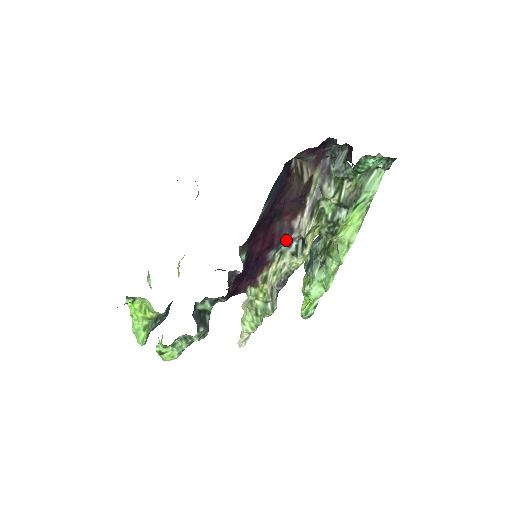
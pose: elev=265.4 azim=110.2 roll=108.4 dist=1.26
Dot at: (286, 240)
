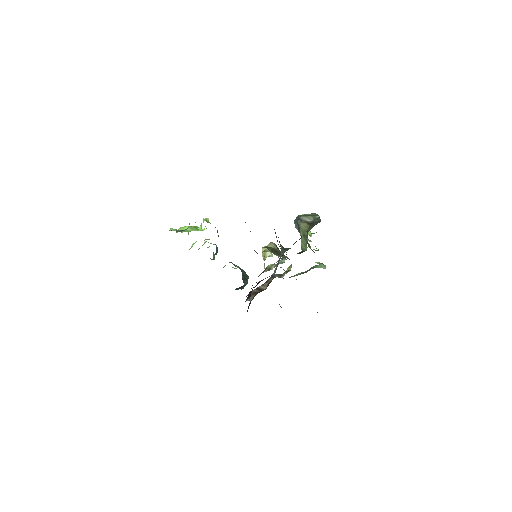
Dot at: occluded
